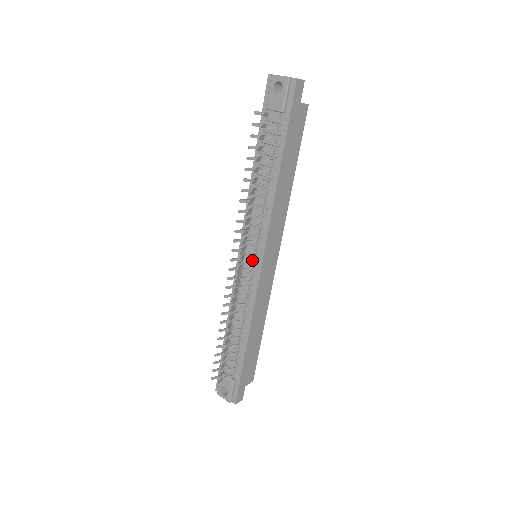
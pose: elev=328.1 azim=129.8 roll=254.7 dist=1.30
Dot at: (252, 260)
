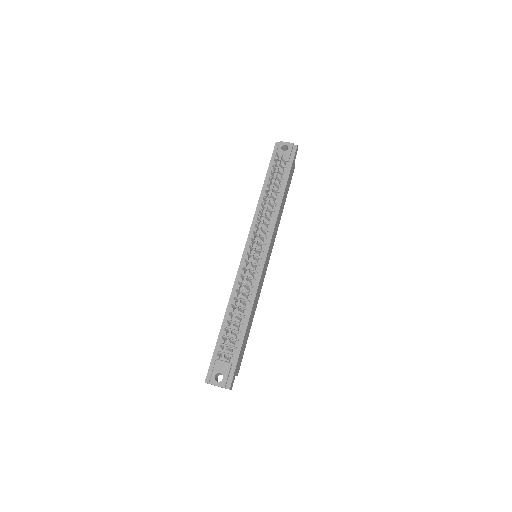
Dot at: (259, 253)
